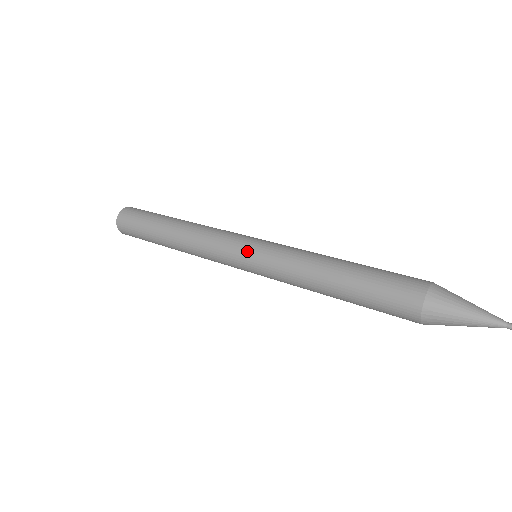
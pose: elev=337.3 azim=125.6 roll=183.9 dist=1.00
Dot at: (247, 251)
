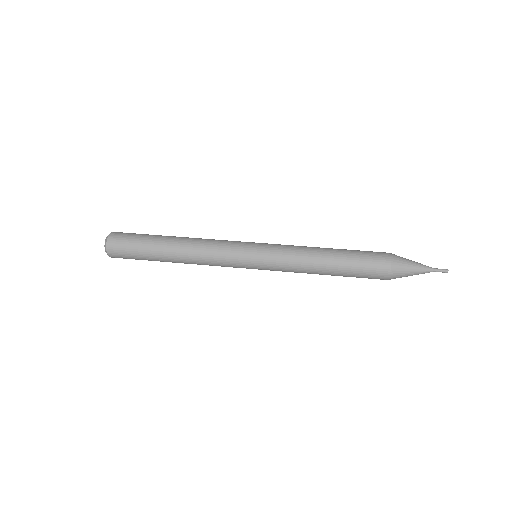
Dot at: (255, 254)
